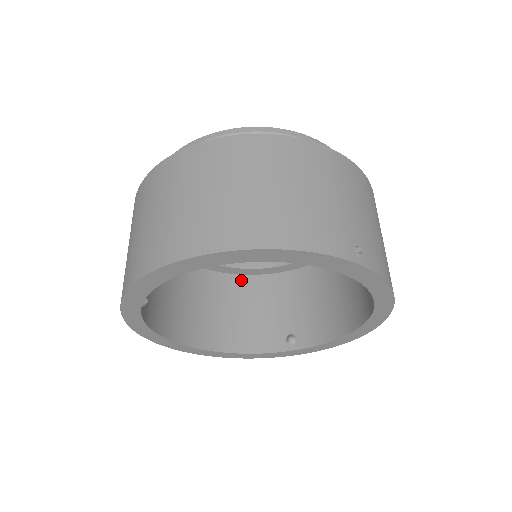
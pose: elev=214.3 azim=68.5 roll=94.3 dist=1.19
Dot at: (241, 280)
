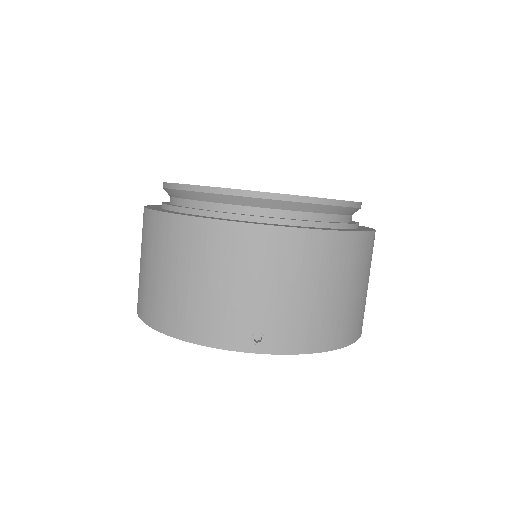
Dot at: occluded
